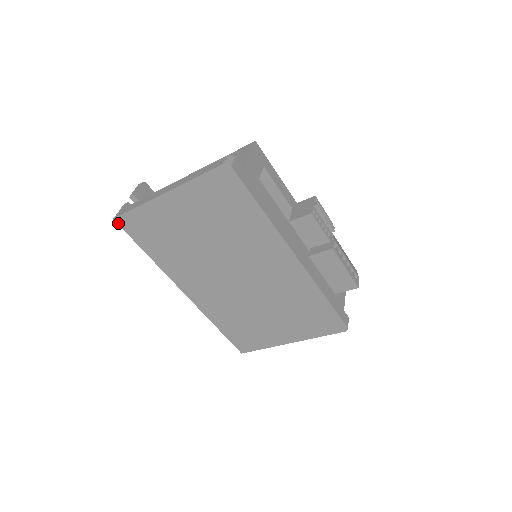
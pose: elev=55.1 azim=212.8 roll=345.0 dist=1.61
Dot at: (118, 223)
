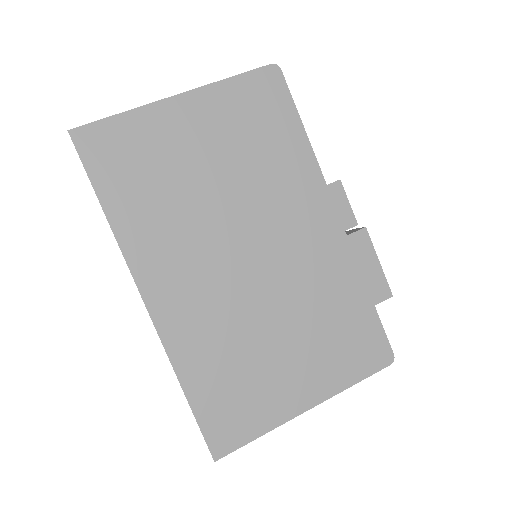
Dot at: (73, 139)
